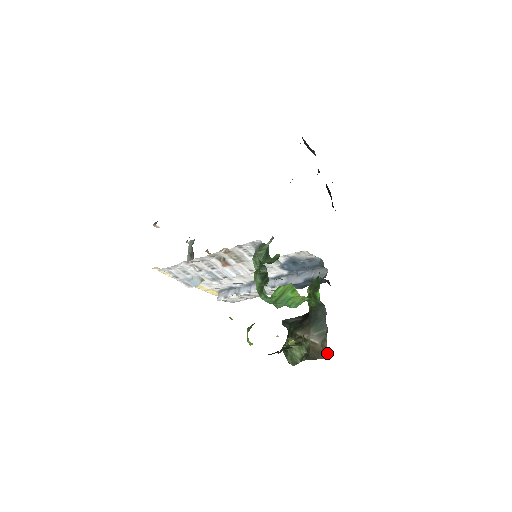
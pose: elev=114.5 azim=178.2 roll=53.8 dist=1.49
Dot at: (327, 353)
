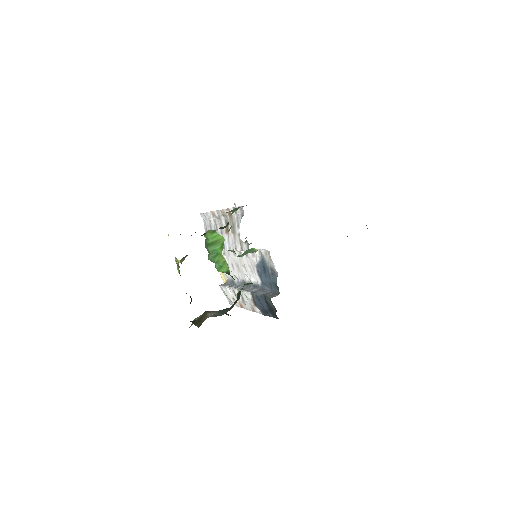
Dot at: occluded
